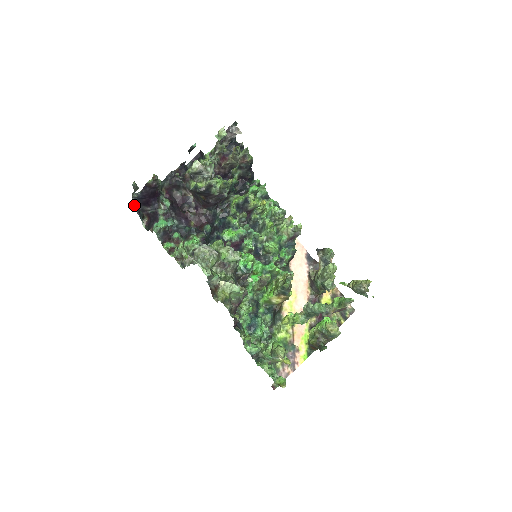
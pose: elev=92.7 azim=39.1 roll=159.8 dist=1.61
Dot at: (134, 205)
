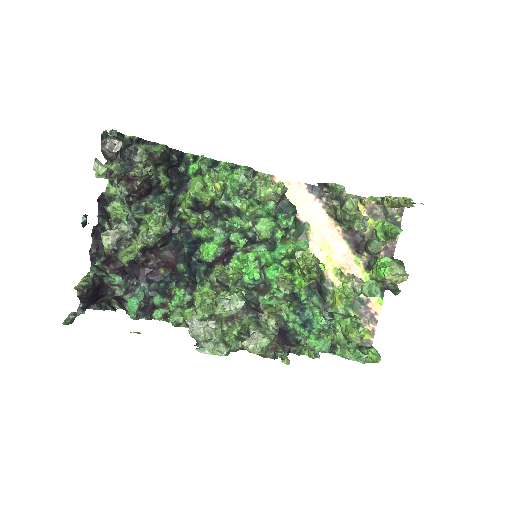
Dot at: (88, 306)
